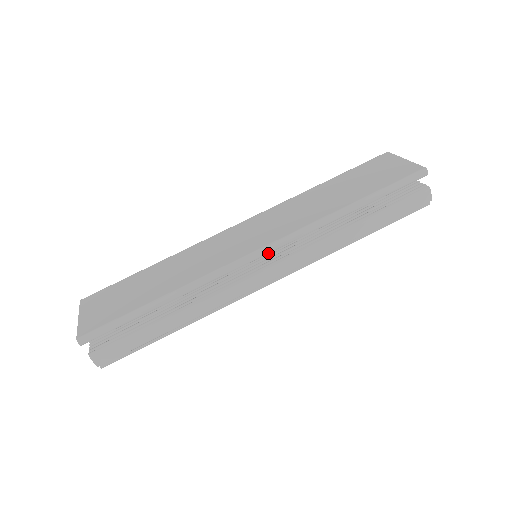
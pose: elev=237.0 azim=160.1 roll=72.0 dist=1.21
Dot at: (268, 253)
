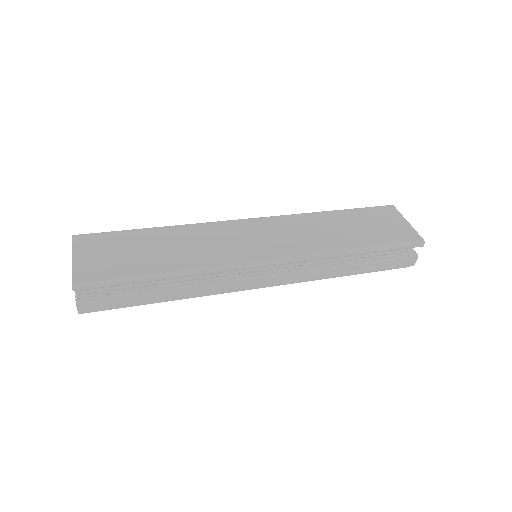
Dot at: occluded
